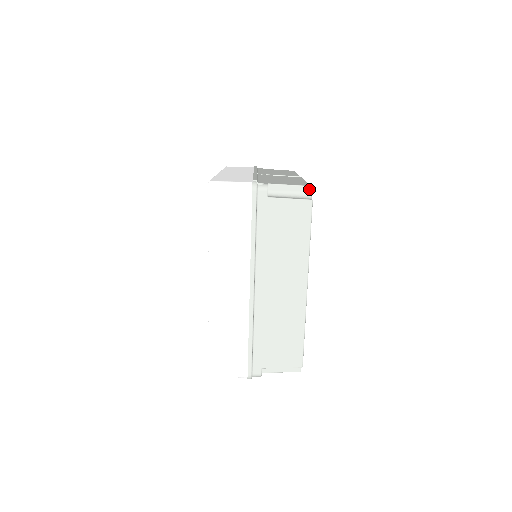
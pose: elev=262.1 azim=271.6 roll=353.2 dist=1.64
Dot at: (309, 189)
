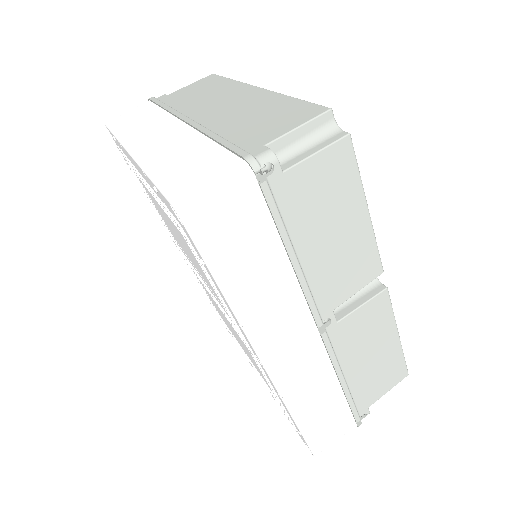
Dot at: occluded
